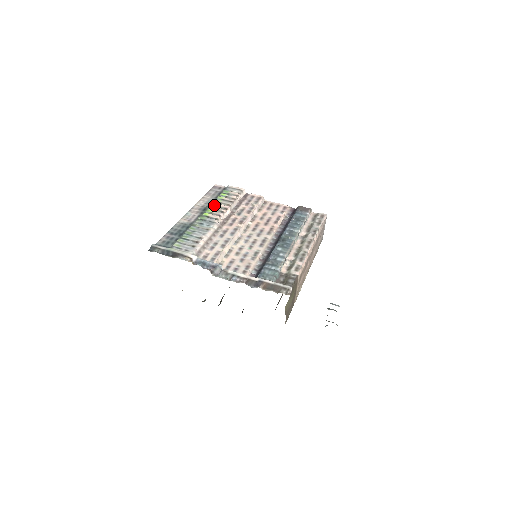
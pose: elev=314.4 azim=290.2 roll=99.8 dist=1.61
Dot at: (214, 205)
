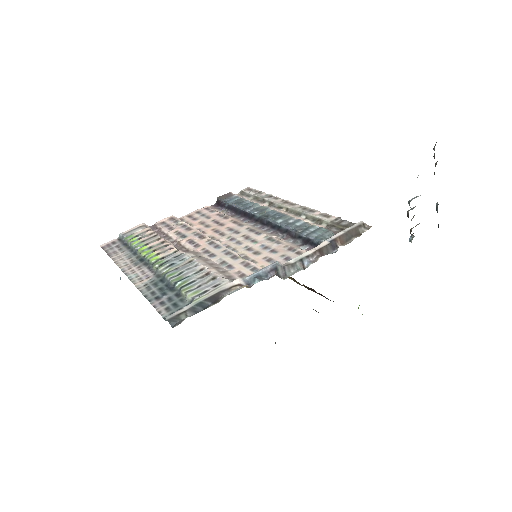
Dot at: (145, 249)
